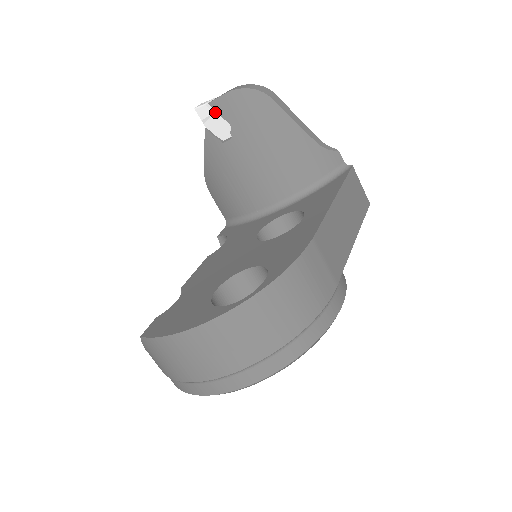
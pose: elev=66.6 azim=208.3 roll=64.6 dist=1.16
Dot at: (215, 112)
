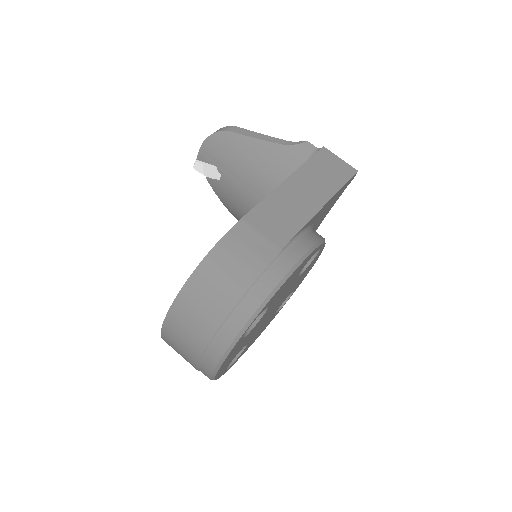
Dot at: (203, 163)
